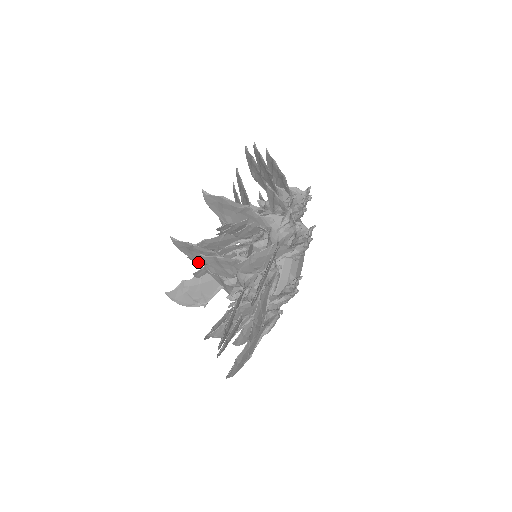
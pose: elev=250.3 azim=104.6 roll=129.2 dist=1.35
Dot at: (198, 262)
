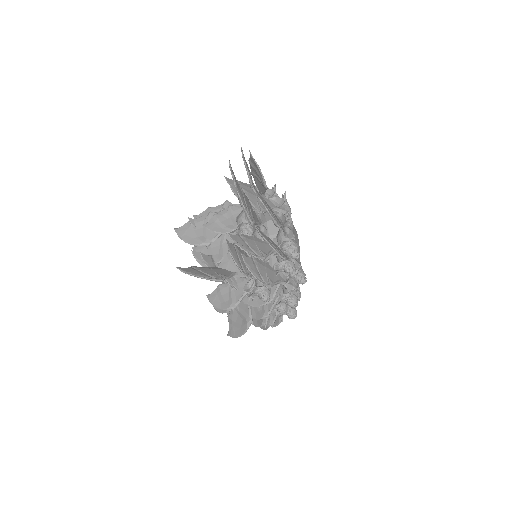
Dot at: (202, 243)
